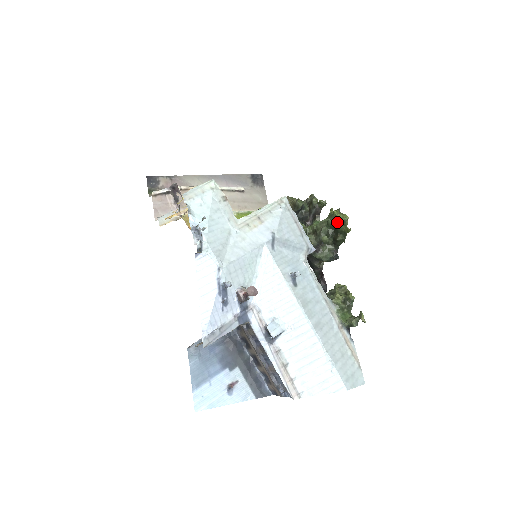
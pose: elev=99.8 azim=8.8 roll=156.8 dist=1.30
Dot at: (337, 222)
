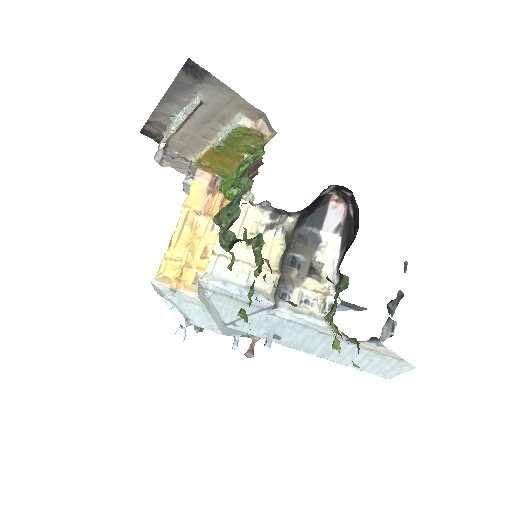
Dot at: occluded
